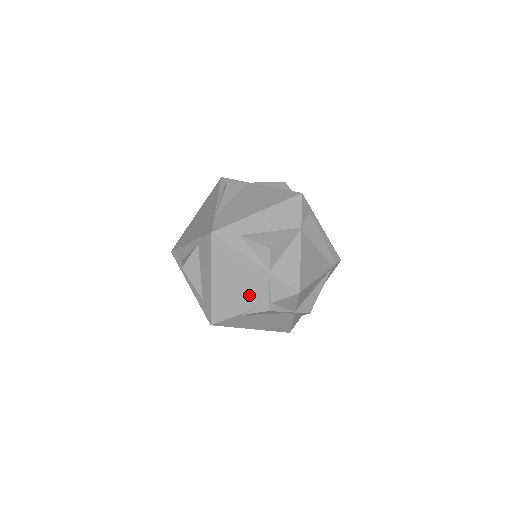
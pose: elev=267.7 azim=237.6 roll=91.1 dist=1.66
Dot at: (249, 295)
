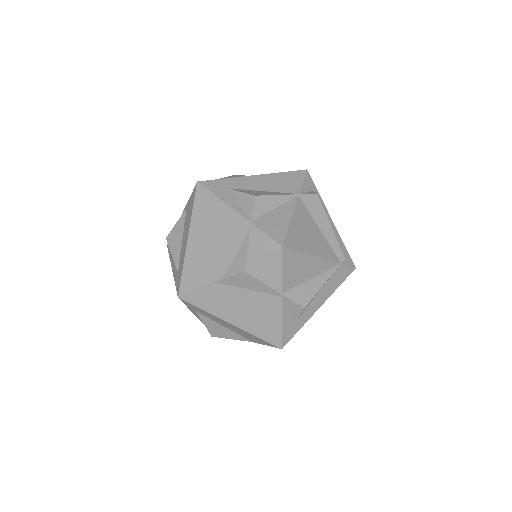
Dot at: (225, 254)
